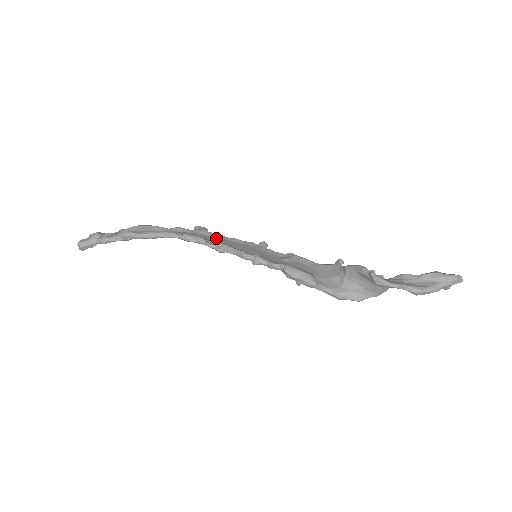
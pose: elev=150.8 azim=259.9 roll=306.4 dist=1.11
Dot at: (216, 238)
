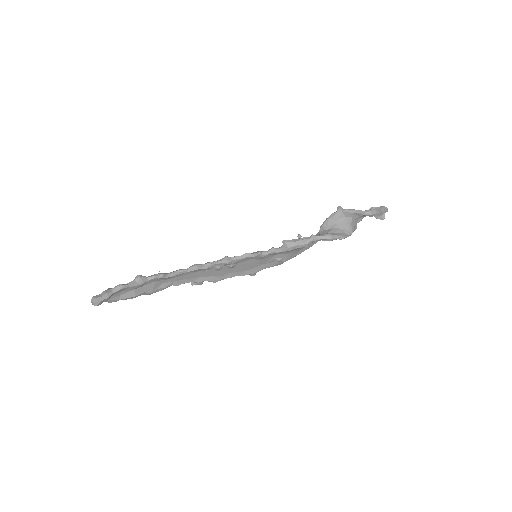
Dot at: (215, 273)
